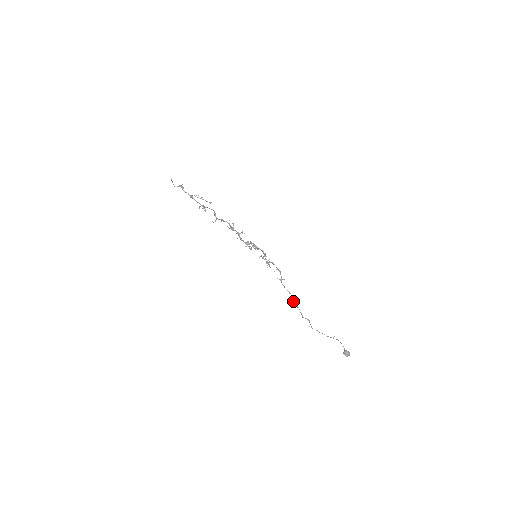
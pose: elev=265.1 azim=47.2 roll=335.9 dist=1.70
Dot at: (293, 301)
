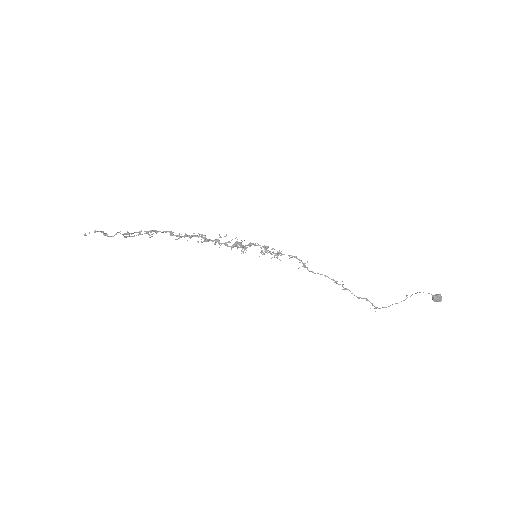
Dot at: occluded
